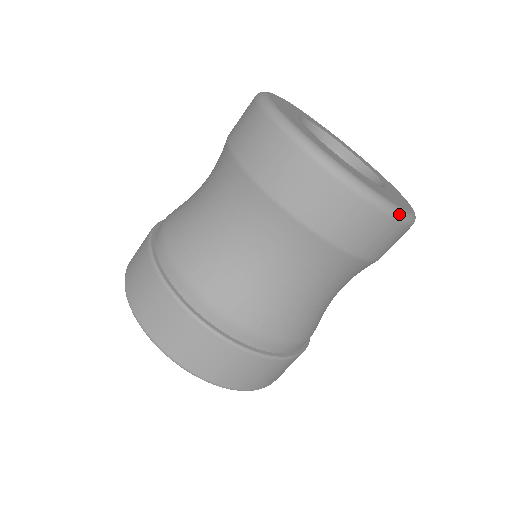
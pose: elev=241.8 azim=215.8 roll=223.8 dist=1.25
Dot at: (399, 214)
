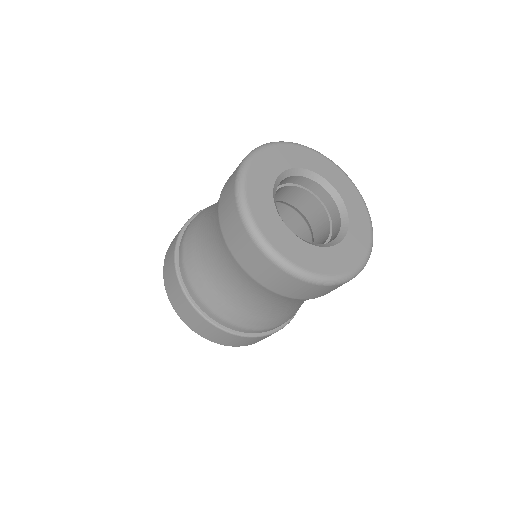
Dot at: occluded
